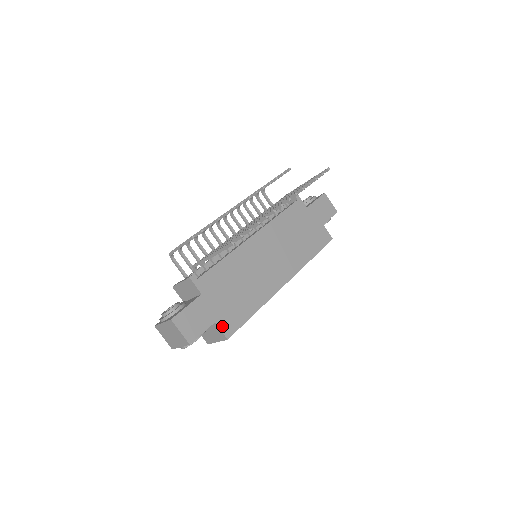
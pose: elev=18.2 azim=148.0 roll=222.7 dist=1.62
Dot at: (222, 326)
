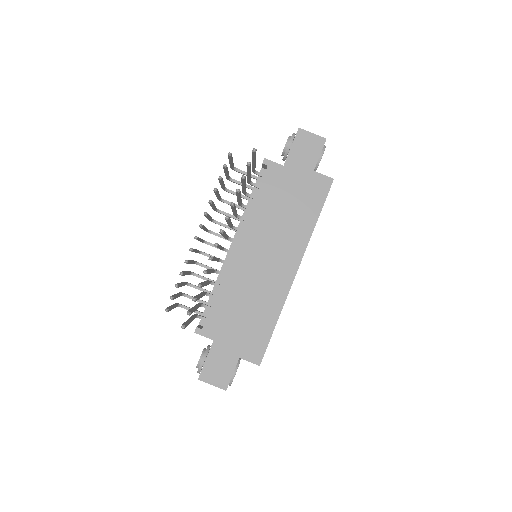
Dot at: (248, 357)
